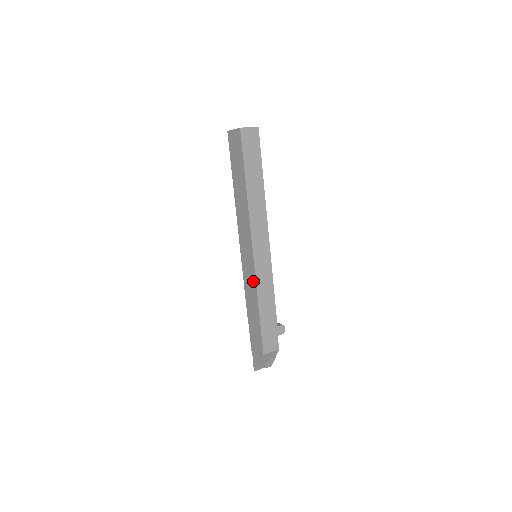
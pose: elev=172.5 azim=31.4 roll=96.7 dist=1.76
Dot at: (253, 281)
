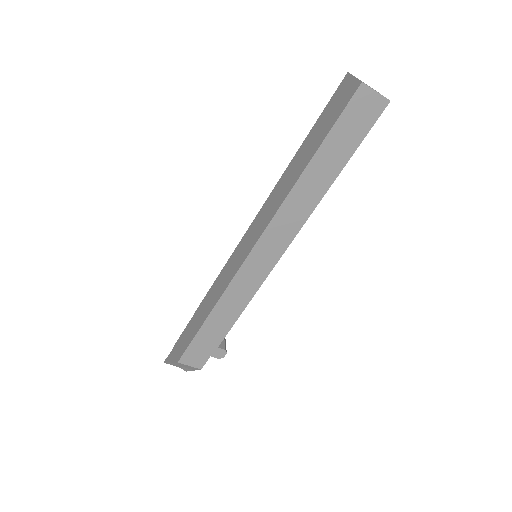
Dot at: (227, 282)
